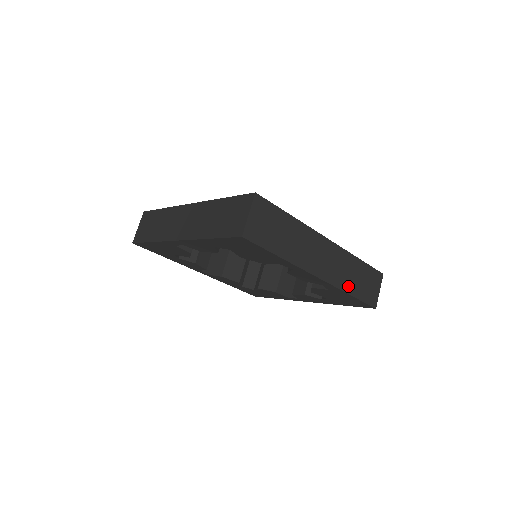
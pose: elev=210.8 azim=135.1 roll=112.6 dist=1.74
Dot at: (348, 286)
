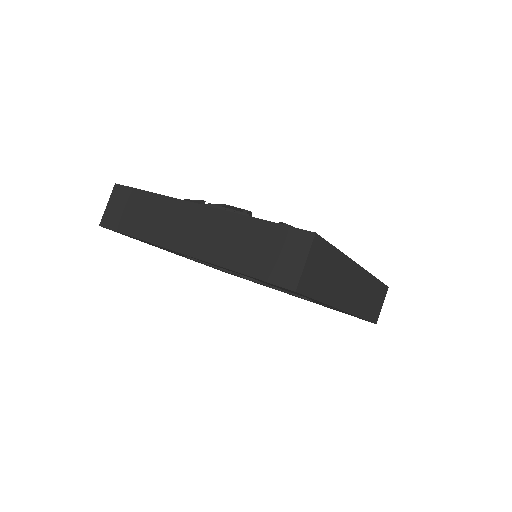
Dot at: (363, 310)
